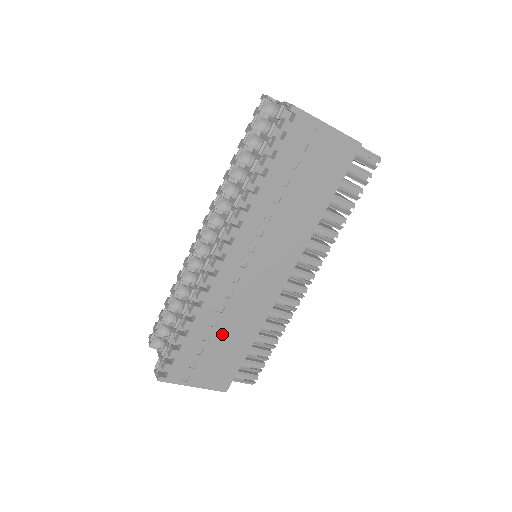
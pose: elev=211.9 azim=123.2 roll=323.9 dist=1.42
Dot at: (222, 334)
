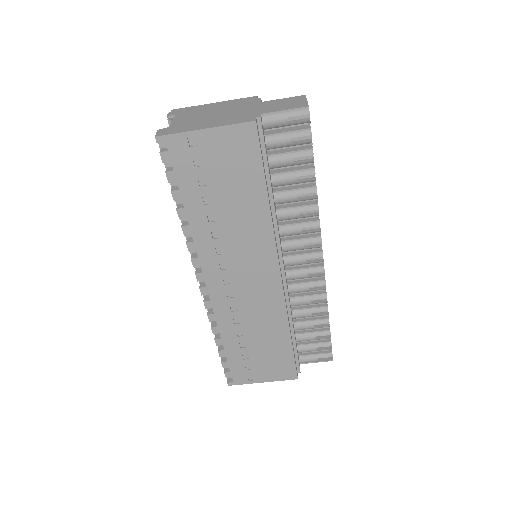
Dot at: (254, 339)
